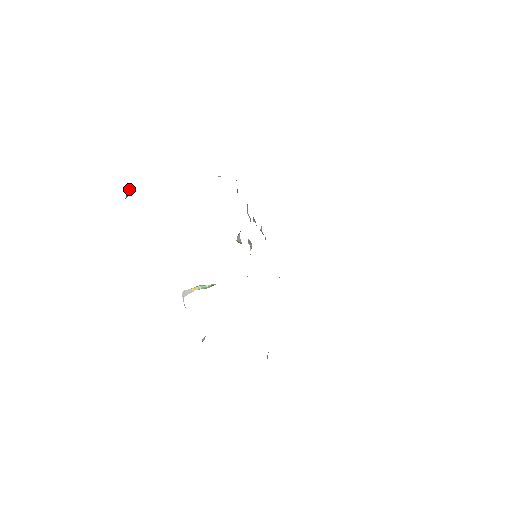
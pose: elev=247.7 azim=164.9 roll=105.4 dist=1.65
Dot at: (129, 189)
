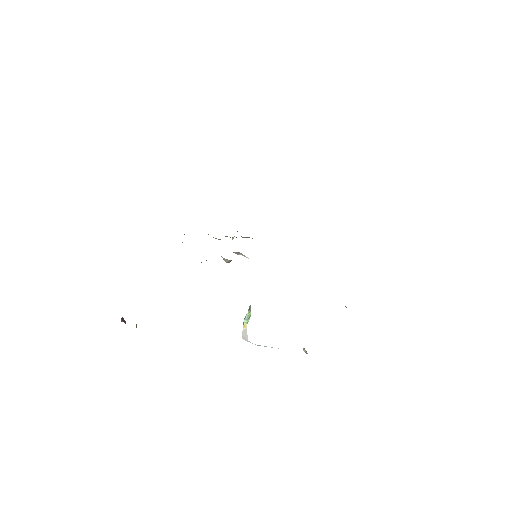
Dot at: (122, 319)
